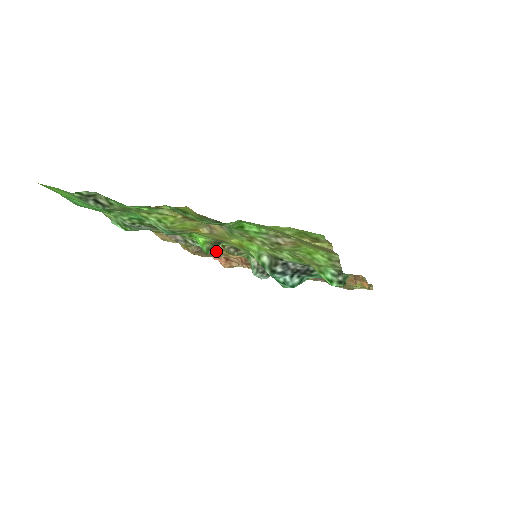
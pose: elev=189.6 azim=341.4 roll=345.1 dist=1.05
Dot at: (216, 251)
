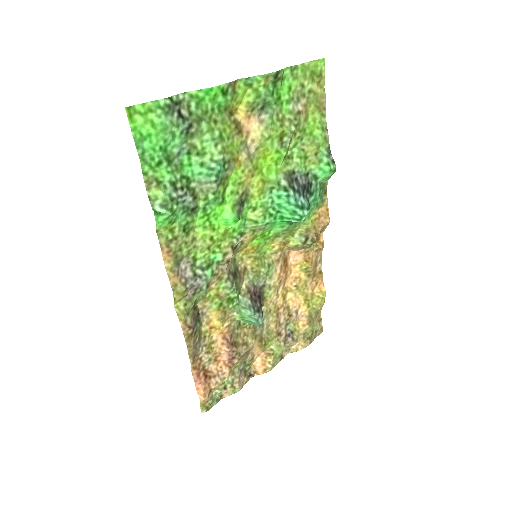
Dot at: (201, 341)
